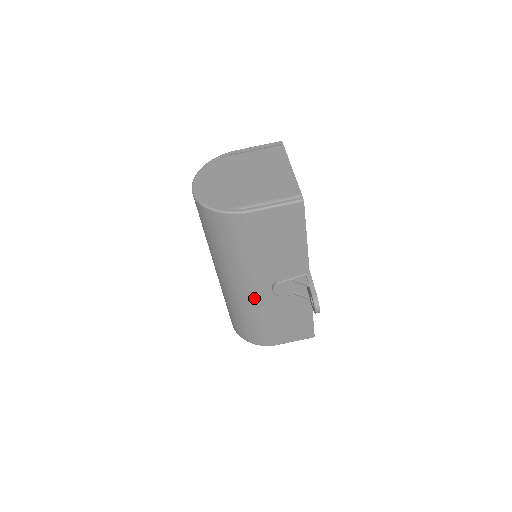
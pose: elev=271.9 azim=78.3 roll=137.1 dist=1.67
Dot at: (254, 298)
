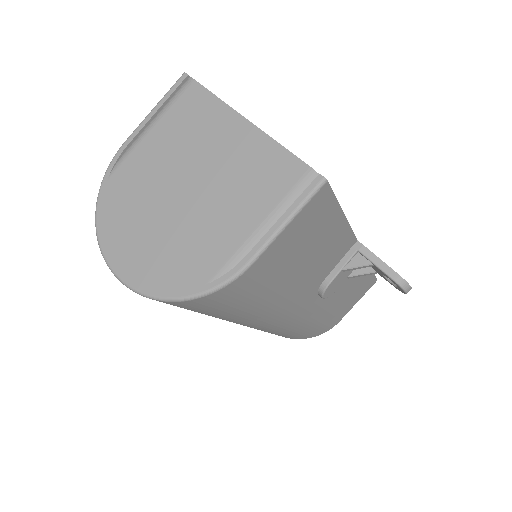
Dot at: (299, 318)
